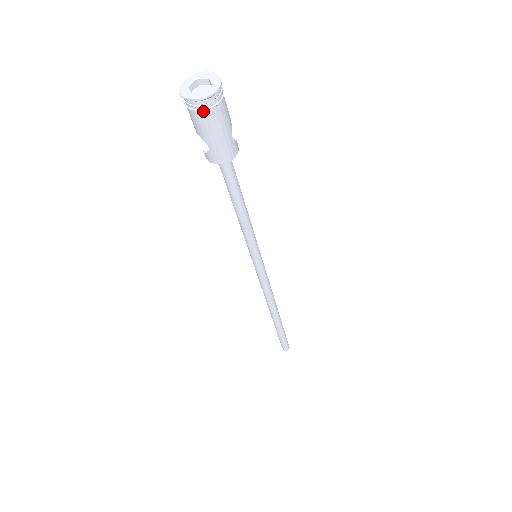
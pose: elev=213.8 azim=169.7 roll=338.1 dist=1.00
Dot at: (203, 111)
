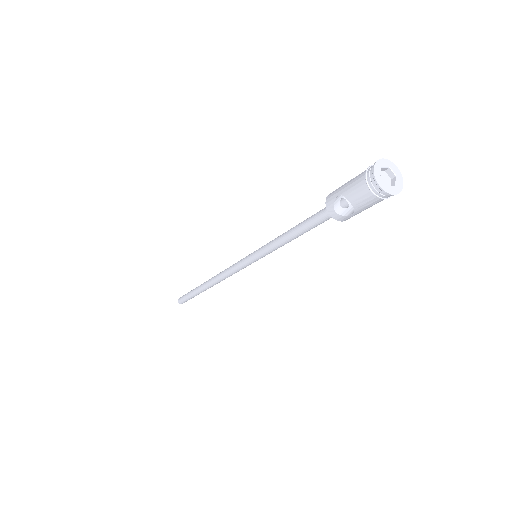
Dot at: (385, 198)
